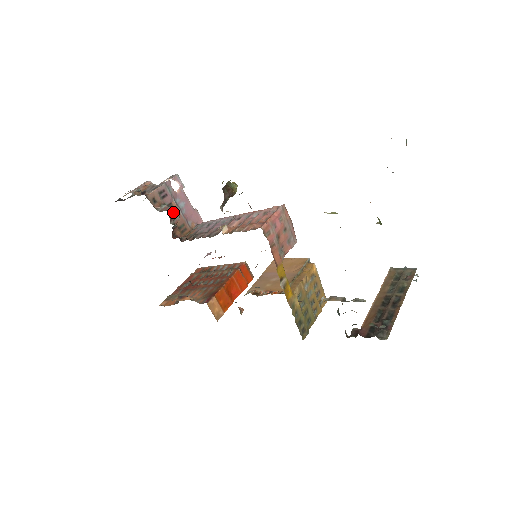
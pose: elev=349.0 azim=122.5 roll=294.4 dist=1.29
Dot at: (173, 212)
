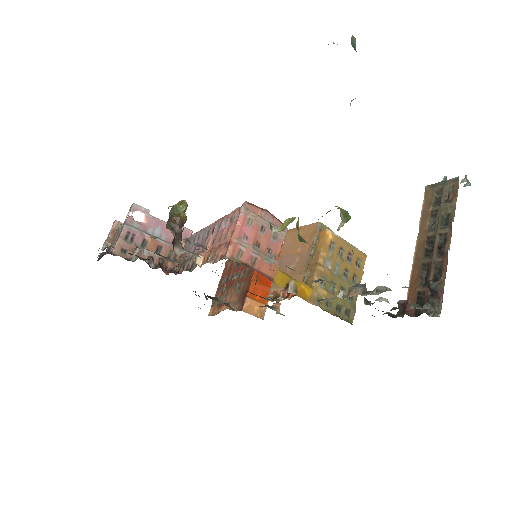
Dot at: (148, 253)
